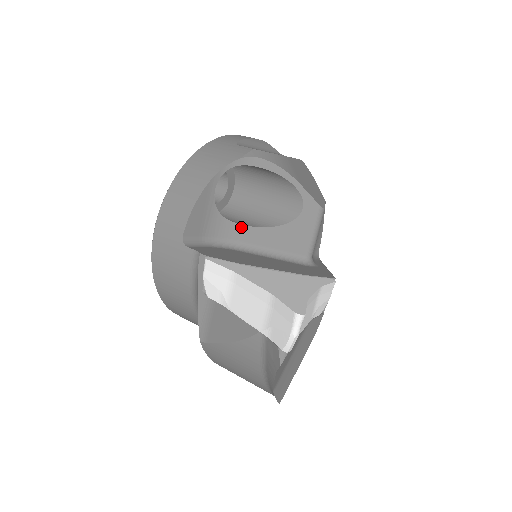
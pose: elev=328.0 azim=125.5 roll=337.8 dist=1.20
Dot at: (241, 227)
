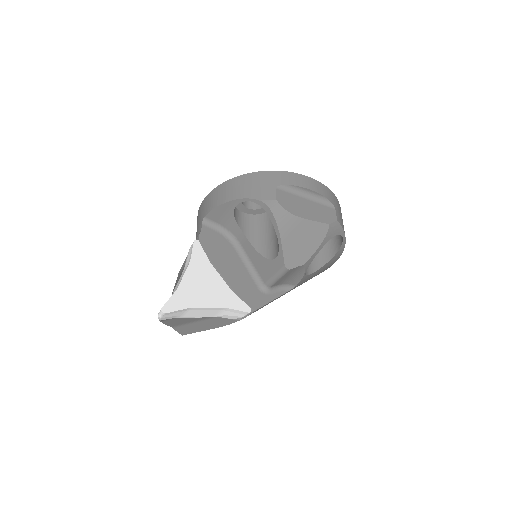
Dot at: (244, 236)
